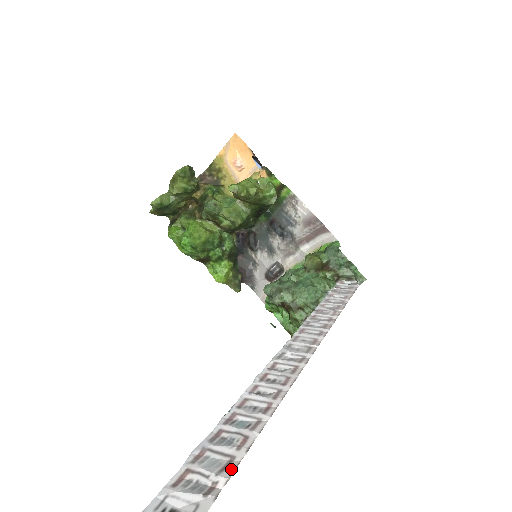
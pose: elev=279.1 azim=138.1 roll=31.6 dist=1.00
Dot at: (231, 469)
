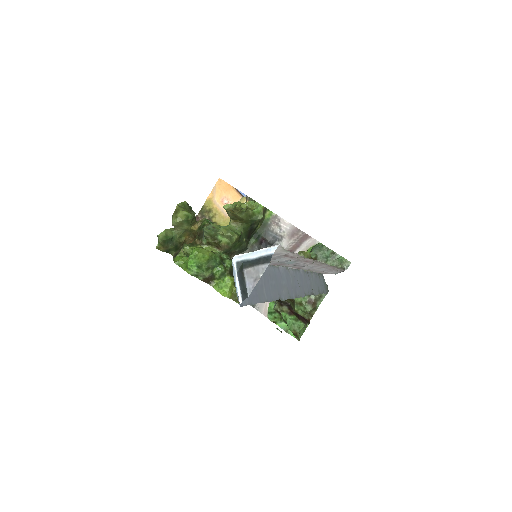
Dot at: (296, 255)
